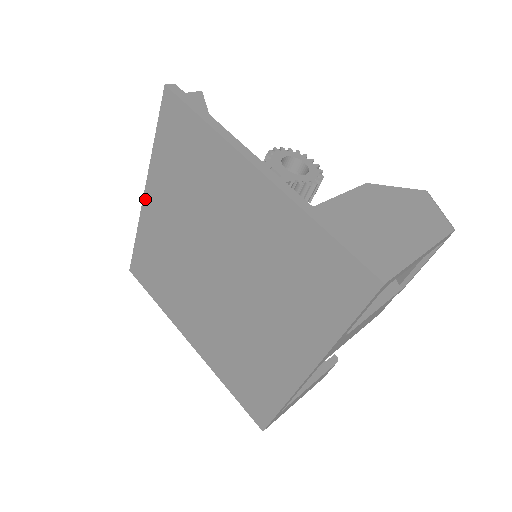
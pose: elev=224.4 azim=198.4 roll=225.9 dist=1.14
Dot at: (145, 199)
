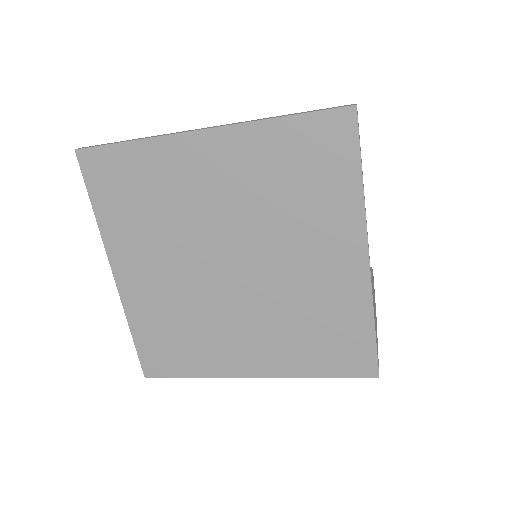
Dot at: (200, 134)
